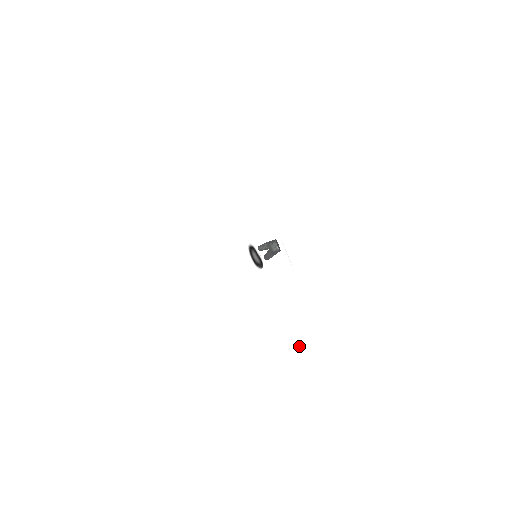
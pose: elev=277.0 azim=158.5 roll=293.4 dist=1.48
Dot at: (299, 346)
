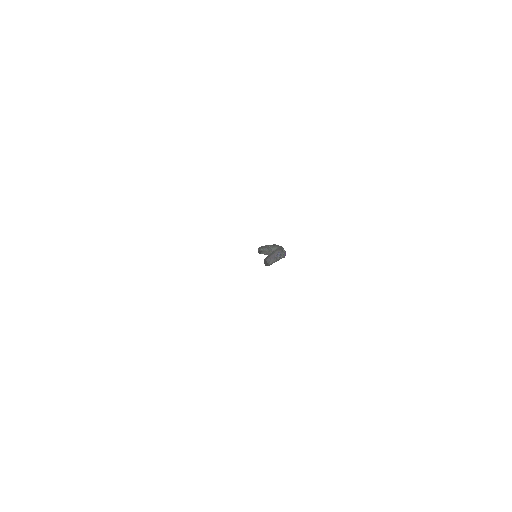
Dot at: occluded
